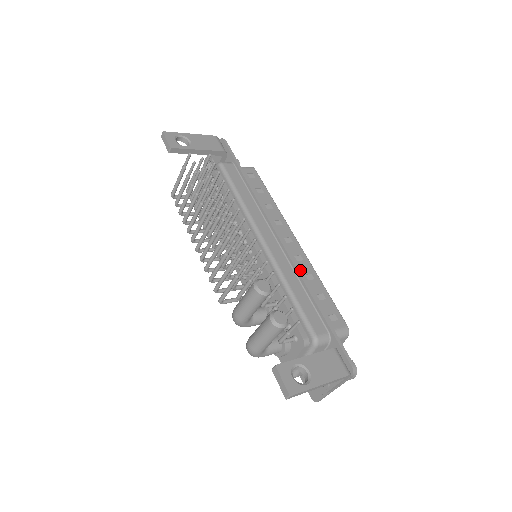
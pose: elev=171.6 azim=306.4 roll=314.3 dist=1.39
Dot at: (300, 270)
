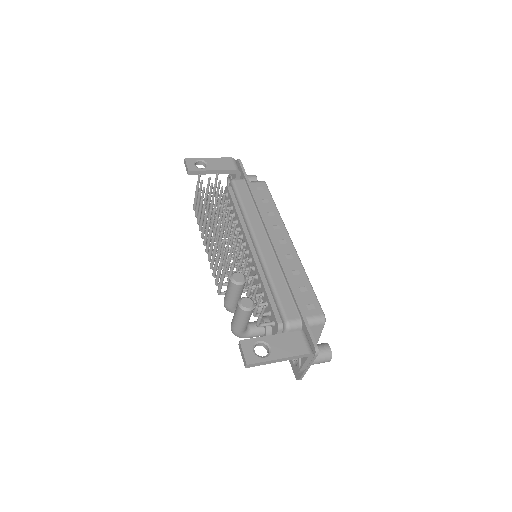
Dot at: (288, 267)
